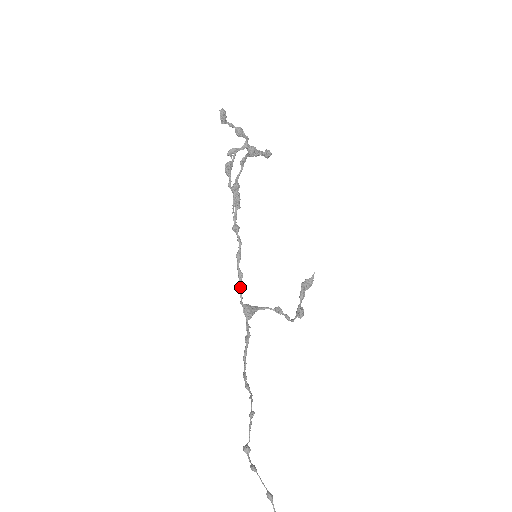
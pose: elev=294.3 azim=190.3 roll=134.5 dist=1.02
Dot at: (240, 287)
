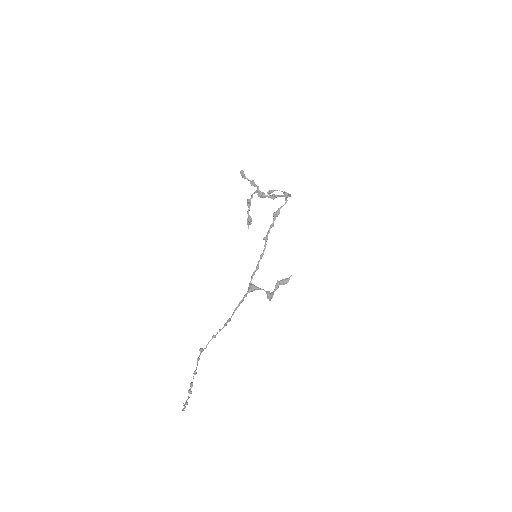
Dot at: (254, 273)
